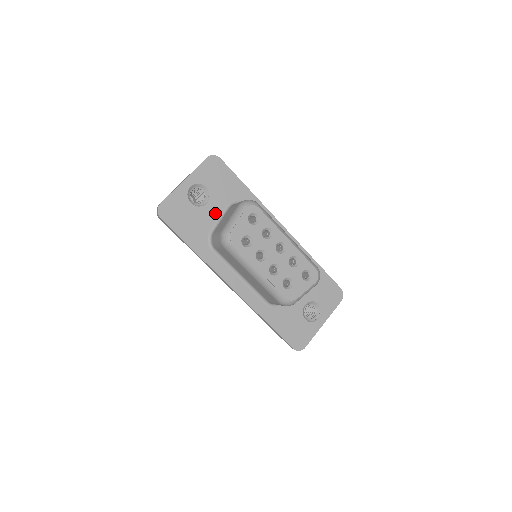
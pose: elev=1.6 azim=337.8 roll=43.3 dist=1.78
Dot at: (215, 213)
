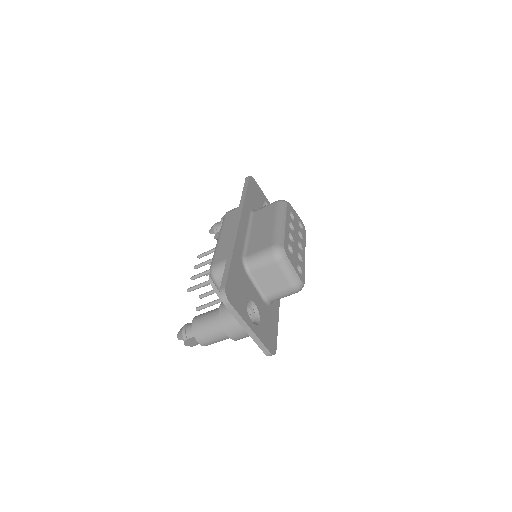
Dot at: occluded
